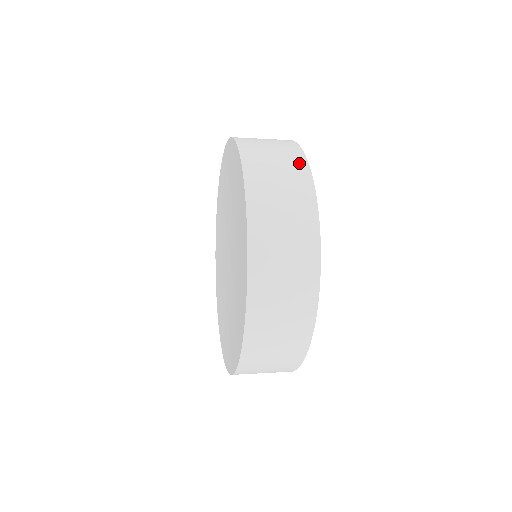
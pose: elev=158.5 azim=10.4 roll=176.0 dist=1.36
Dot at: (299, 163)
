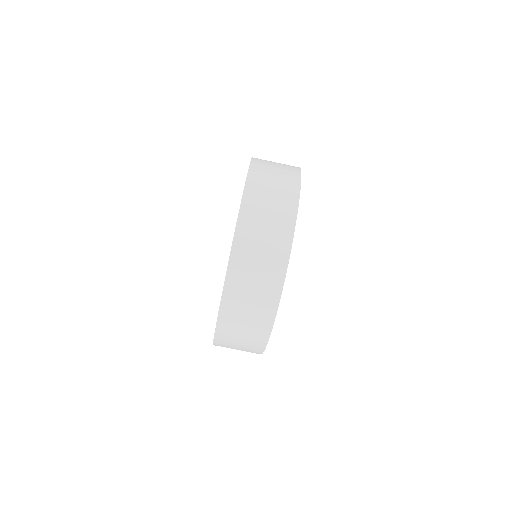
Dot at: occluded
